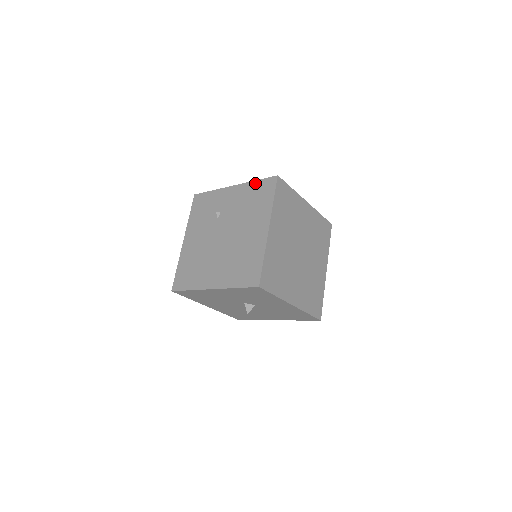
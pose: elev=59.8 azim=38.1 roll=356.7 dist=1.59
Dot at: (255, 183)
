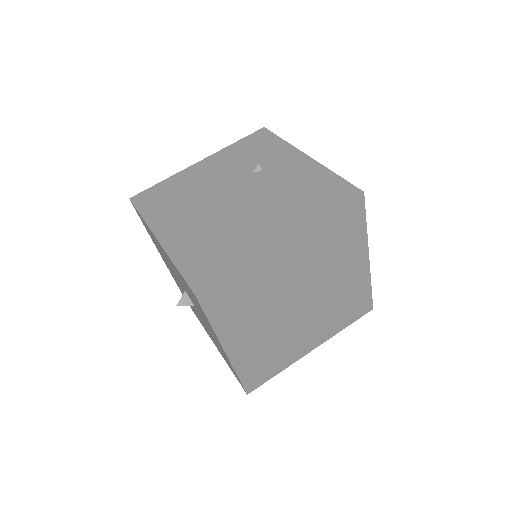
Dot at: (331, 175)
